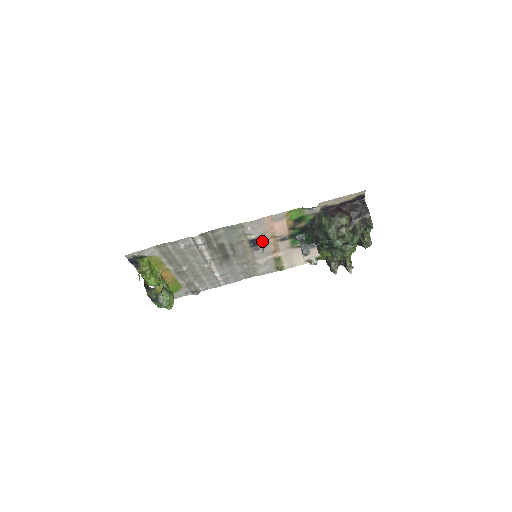
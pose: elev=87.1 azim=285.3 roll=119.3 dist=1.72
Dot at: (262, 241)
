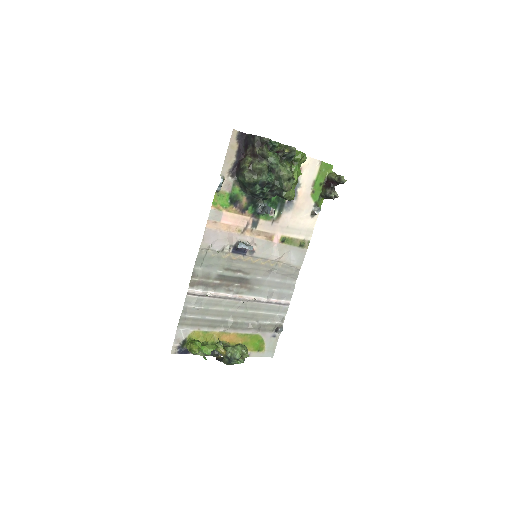
Dot at: (238, 242)
